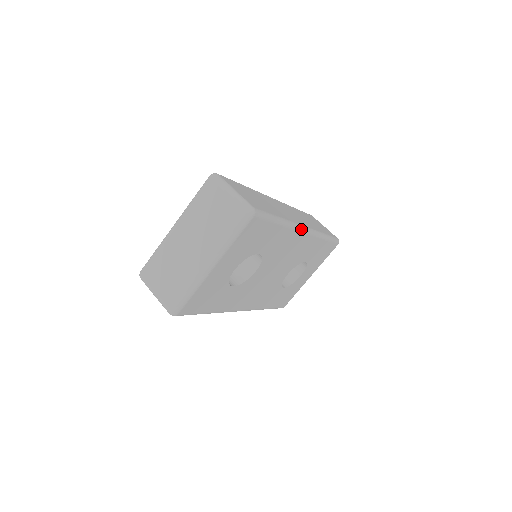
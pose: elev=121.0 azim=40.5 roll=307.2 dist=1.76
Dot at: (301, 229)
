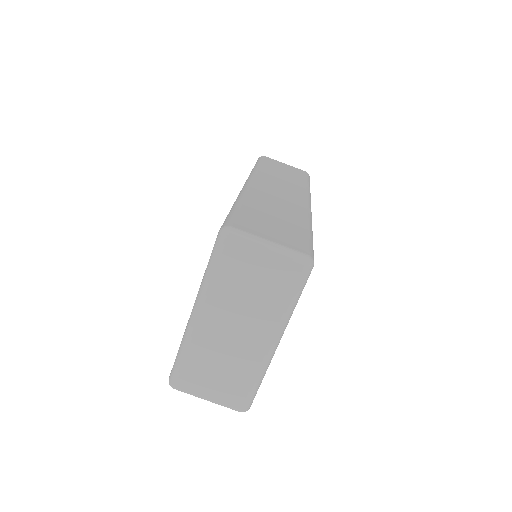
Dot at: occluded
